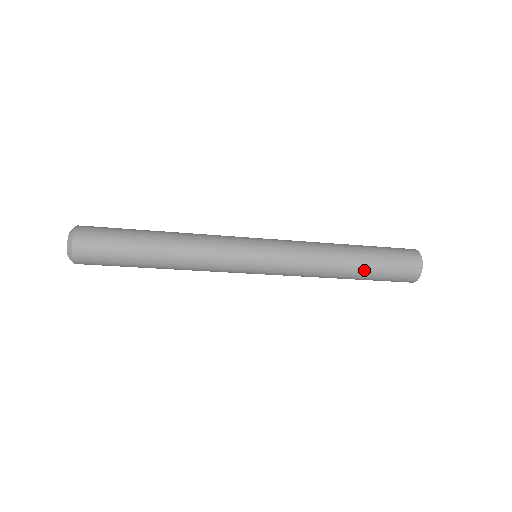
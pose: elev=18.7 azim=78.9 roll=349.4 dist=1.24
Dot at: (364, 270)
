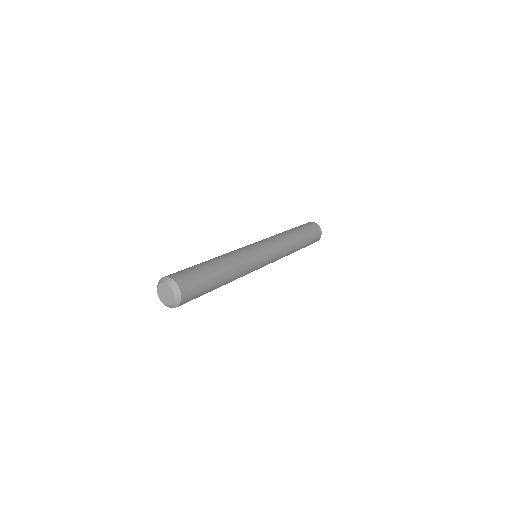
Dot at: occluded
